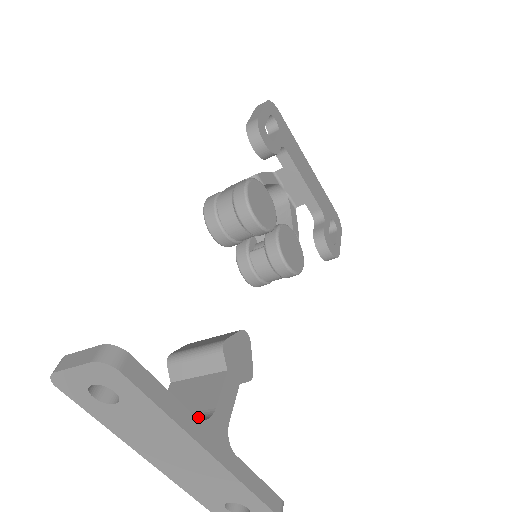
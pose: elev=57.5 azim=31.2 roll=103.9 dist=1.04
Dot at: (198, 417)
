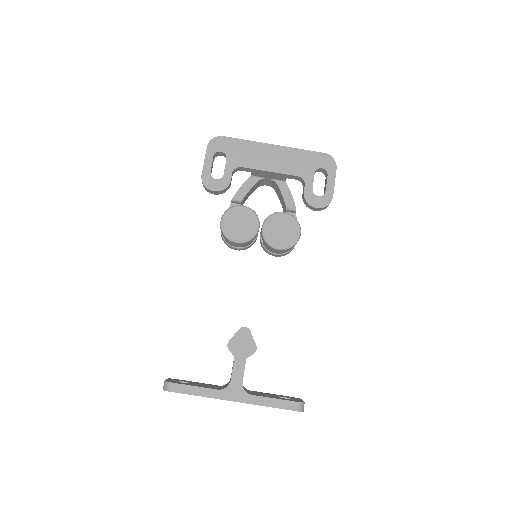
Dot at: occluded
